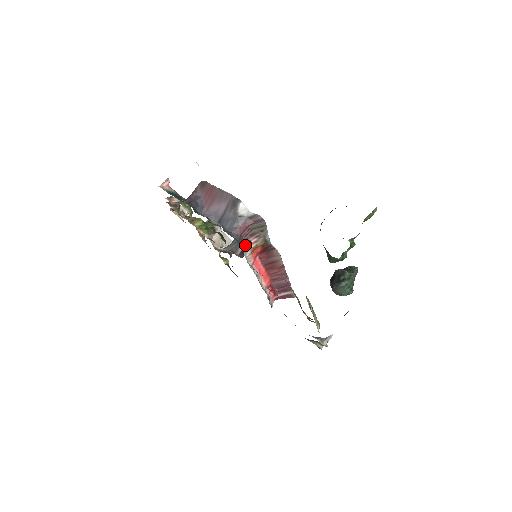
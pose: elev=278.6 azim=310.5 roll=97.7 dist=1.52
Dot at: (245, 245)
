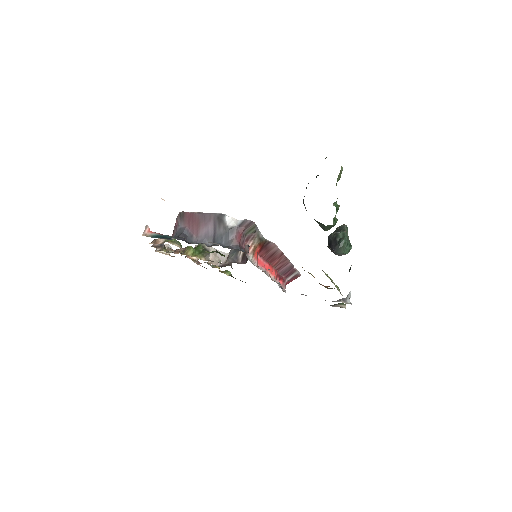
Dot at: occluded
